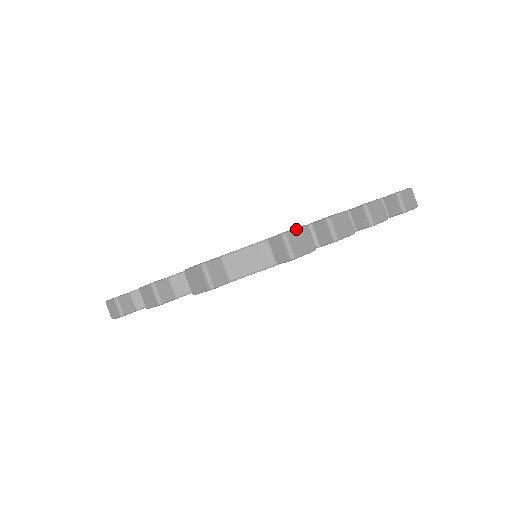
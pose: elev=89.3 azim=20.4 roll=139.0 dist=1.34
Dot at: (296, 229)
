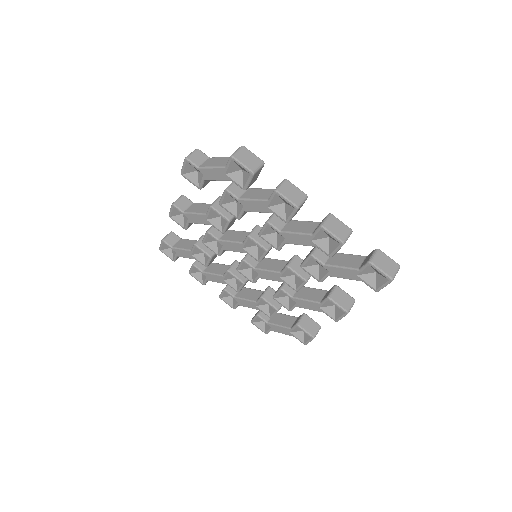
Dot at: (253, 153)
